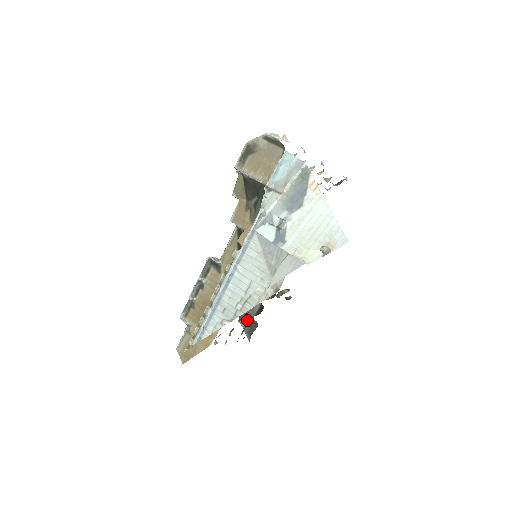
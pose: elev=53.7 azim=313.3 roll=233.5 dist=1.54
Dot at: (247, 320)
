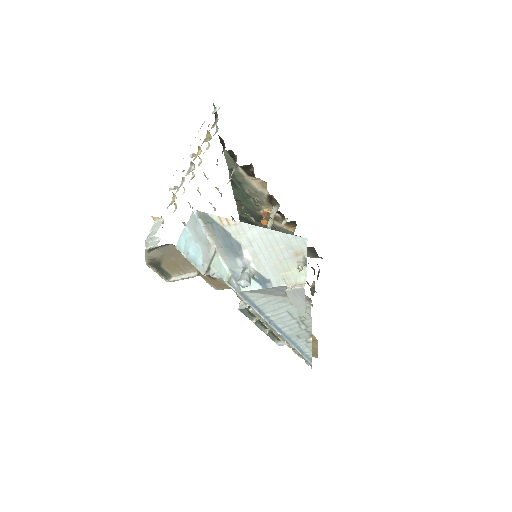
Dot at: occluded
